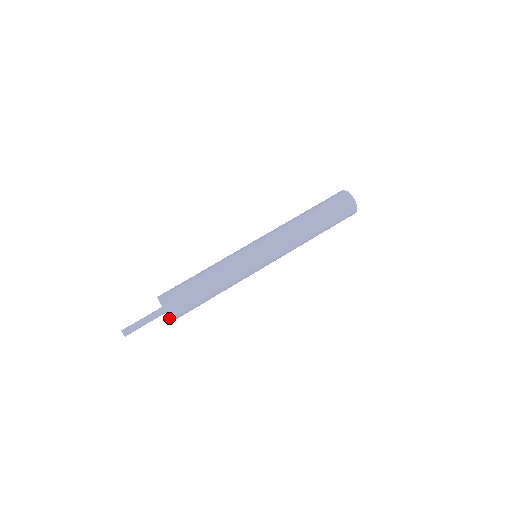
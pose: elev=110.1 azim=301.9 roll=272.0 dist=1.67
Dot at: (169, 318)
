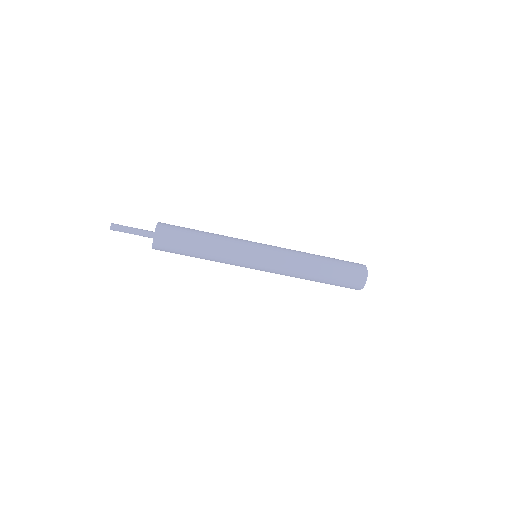
Dot at: (152, 245)
